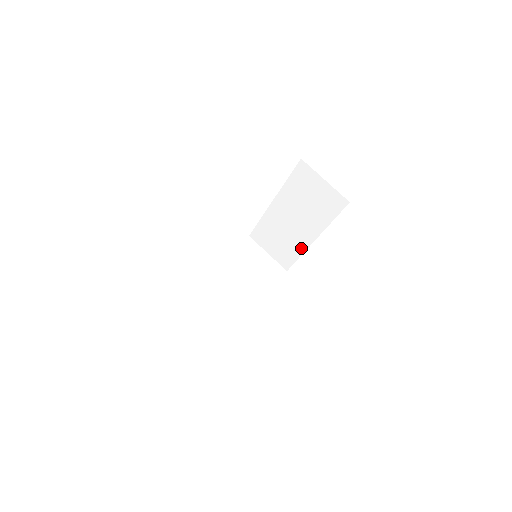
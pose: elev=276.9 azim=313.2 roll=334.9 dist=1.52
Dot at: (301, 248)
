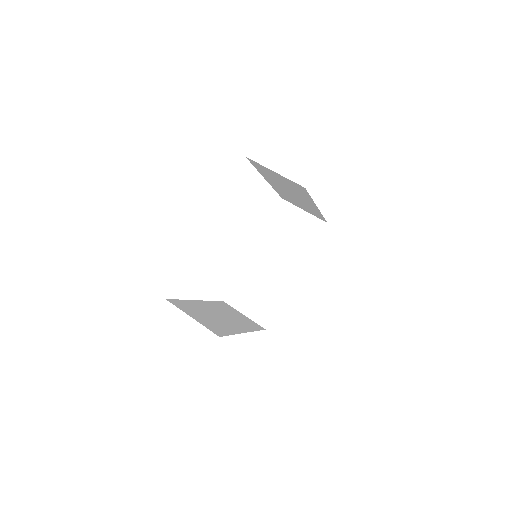
Dot at: (282, 292)
